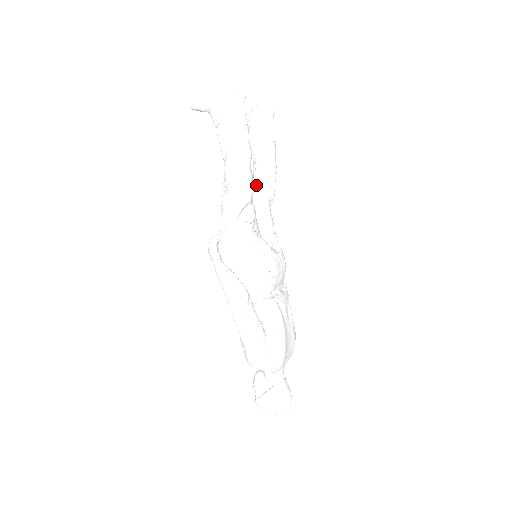
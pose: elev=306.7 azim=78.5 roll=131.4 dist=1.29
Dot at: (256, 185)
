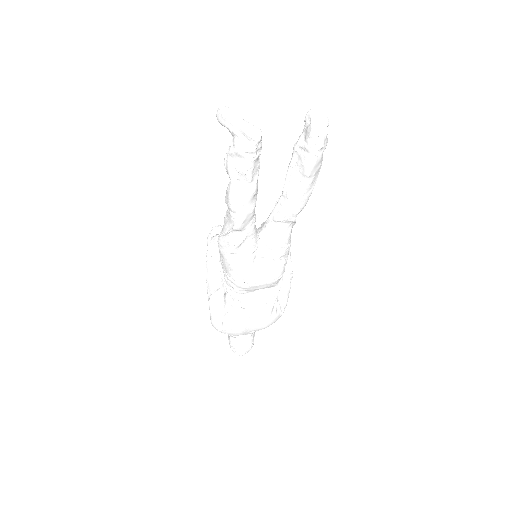
Dot at: (277, 204)
